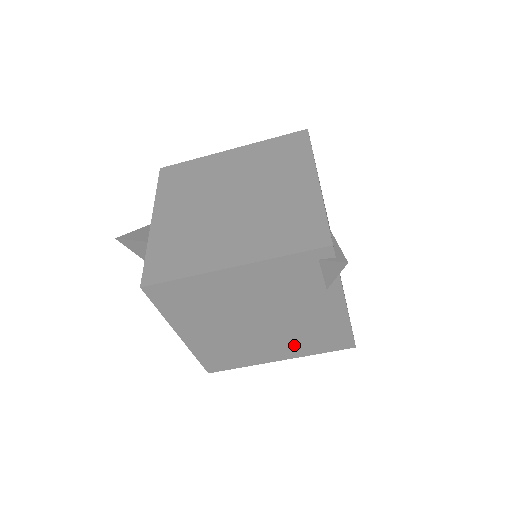
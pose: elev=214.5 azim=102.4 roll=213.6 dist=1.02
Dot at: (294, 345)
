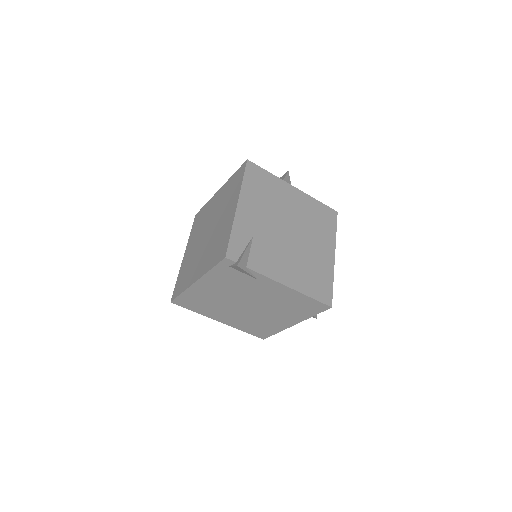
Dot at: (289, 314)
